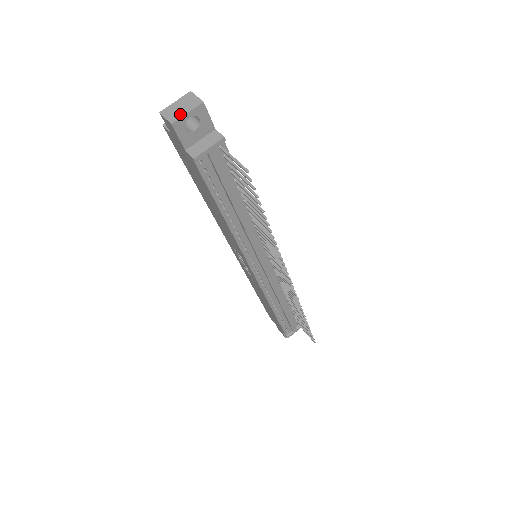
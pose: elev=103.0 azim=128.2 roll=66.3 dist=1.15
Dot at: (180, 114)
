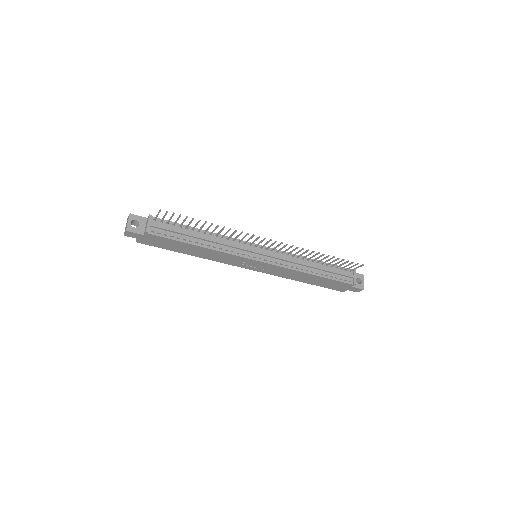
Dot at: (127, 226)
